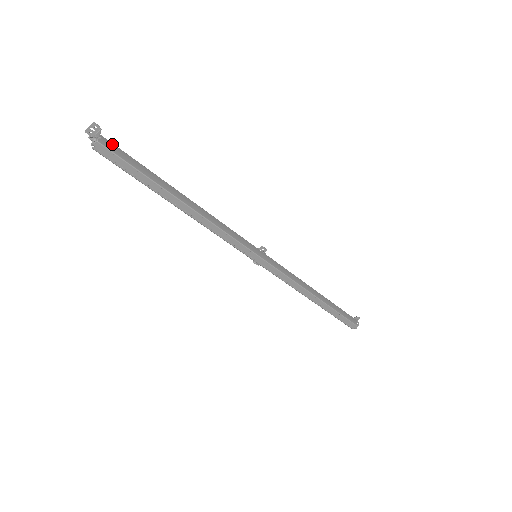
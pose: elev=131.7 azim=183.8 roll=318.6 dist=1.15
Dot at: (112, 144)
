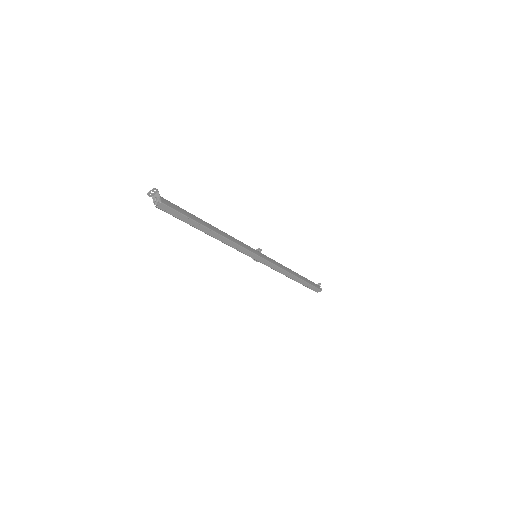
Dot at: (167, 201)
